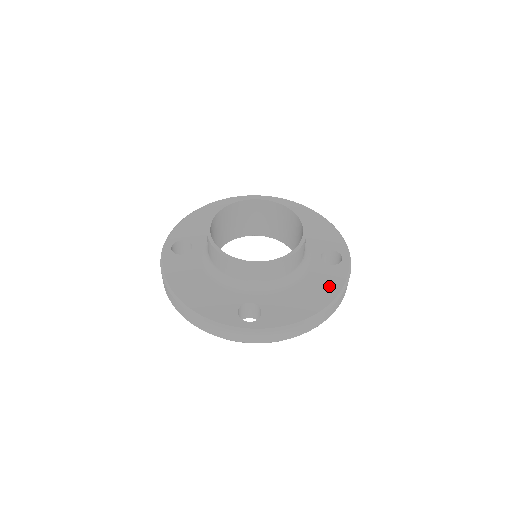
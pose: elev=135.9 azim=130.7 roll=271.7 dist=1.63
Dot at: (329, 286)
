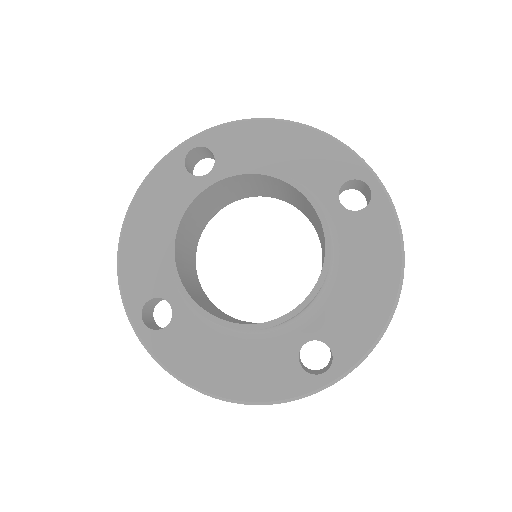
Dot at: (259, 383)
